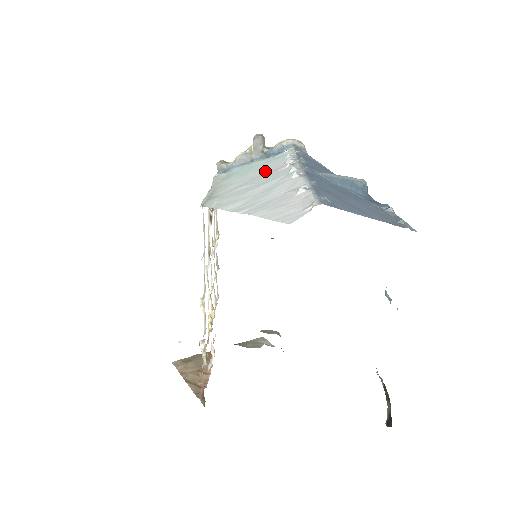
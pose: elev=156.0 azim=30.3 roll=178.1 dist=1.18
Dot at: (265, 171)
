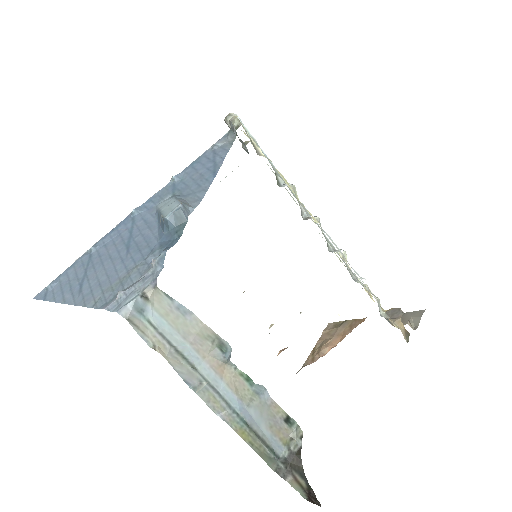
Dot at: occluded
